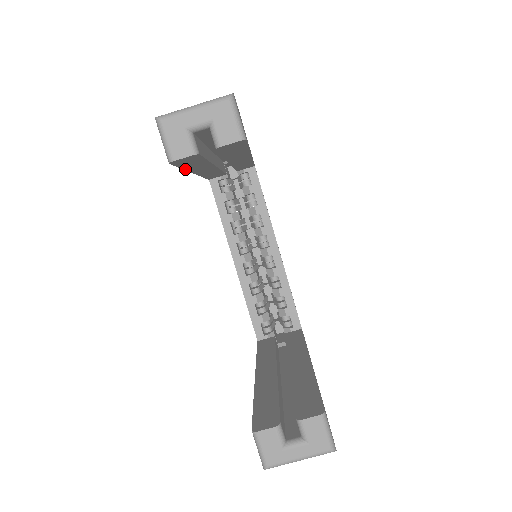
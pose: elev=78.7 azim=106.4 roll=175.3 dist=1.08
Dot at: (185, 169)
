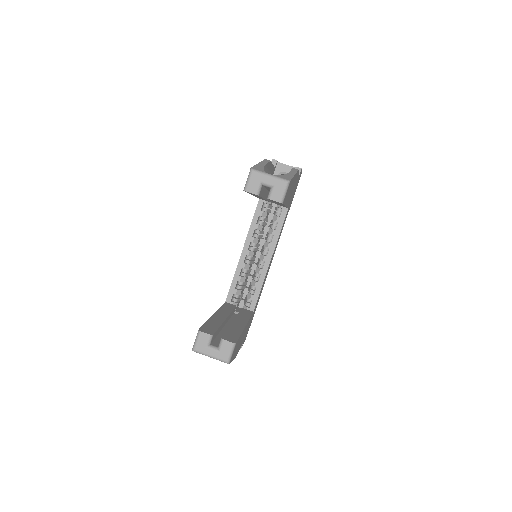
Dot at: occluded
